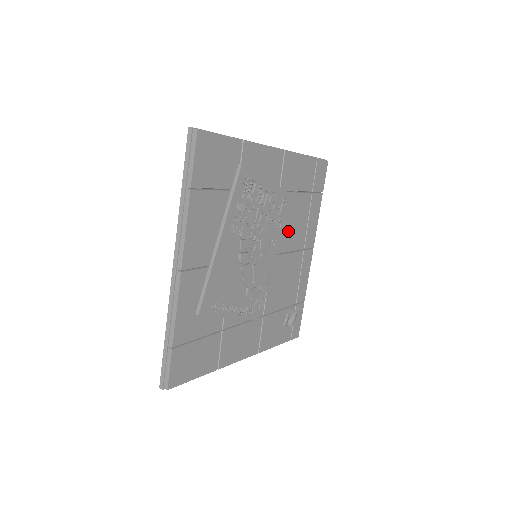
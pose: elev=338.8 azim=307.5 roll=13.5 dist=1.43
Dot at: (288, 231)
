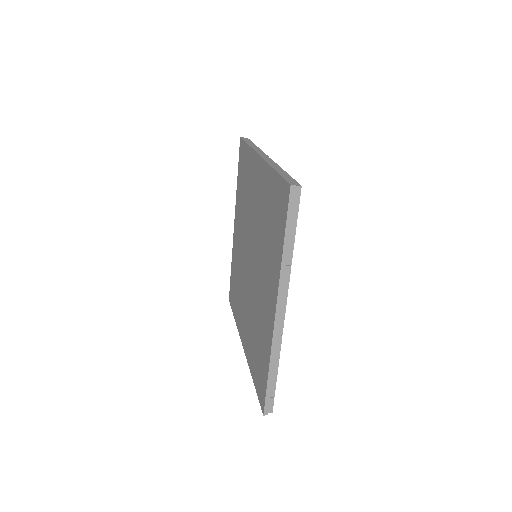
Dot at: occluded
